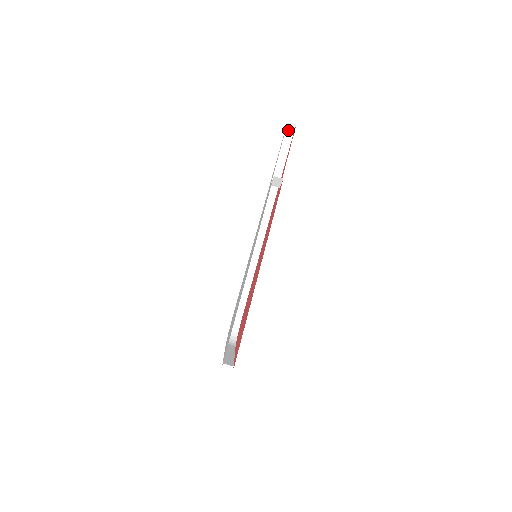
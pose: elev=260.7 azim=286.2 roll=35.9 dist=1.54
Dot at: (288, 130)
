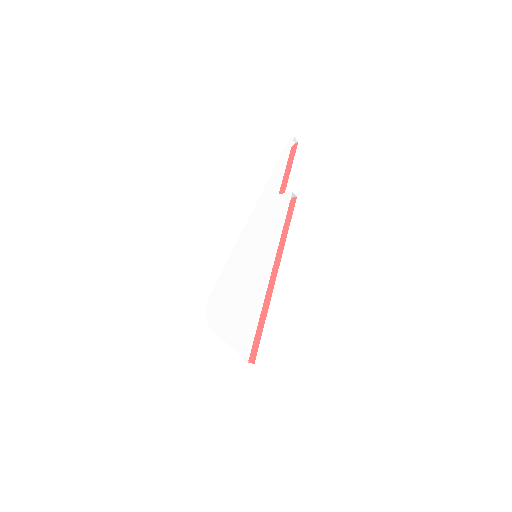
Dot at: (289, 142)
